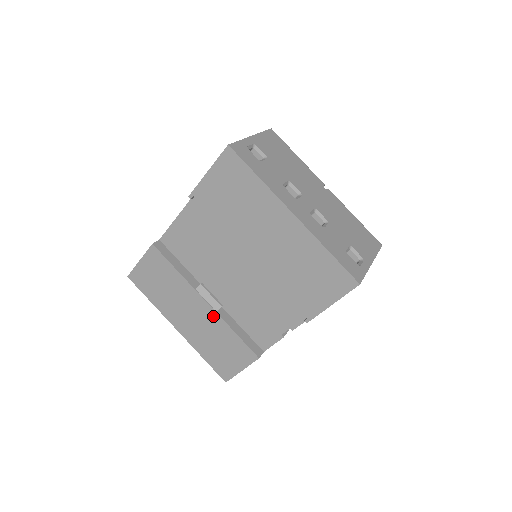
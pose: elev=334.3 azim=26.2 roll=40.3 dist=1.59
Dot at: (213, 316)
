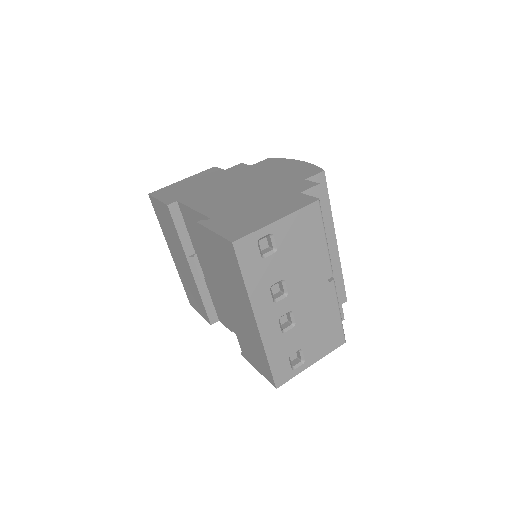
Dot at: (193, 280)
